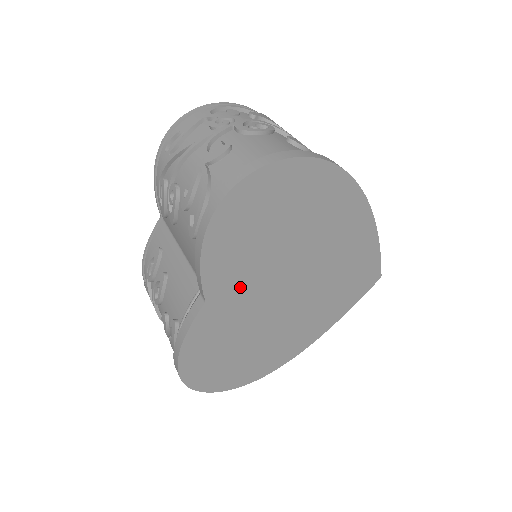
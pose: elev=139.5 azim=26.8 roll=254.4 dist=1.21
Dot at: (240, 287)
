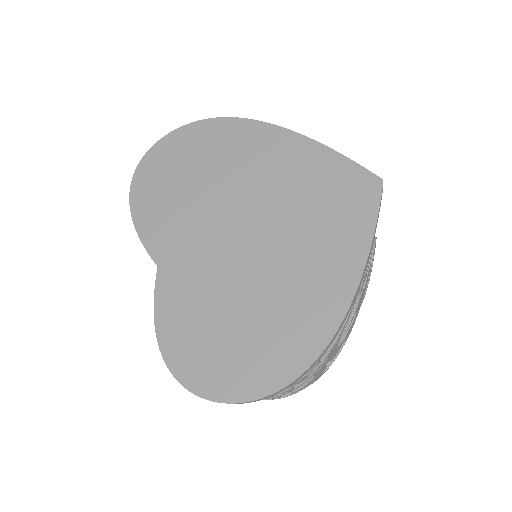
Dot at: (186, 243)
